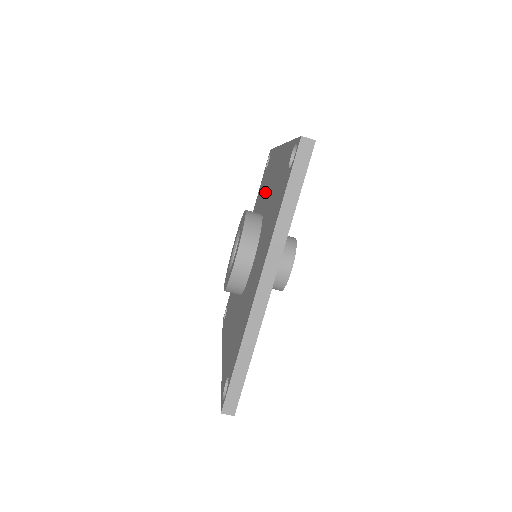
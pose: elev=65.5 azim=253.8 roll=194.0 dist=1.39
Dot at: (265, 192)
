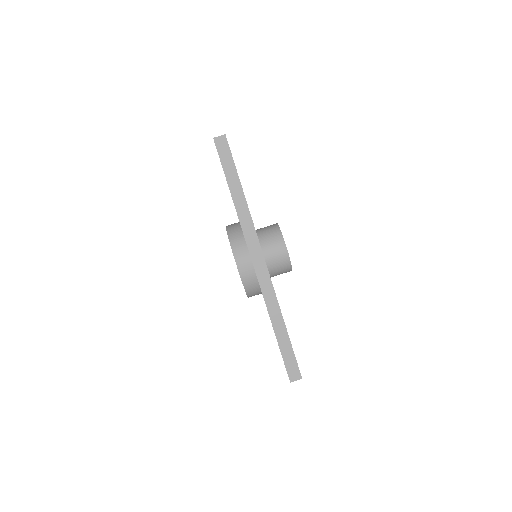
Dot at: occluded
